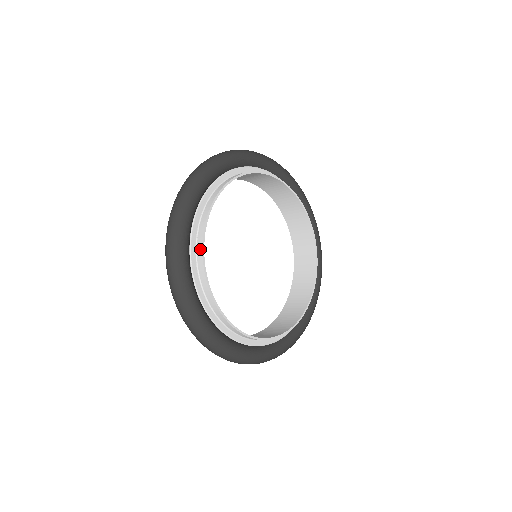
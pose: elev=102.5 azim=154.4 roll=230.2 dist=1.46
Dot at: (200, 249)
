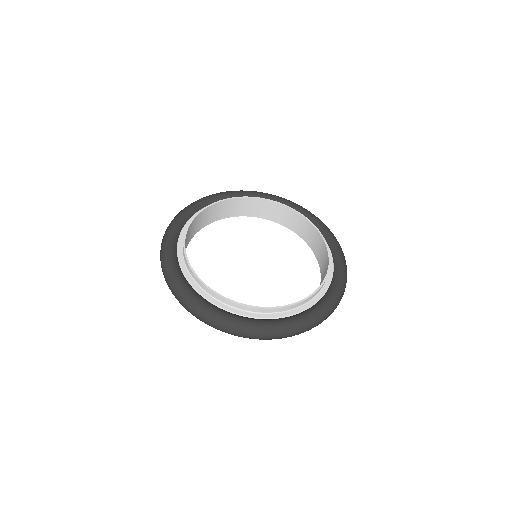
Dot at: (199, 213)
